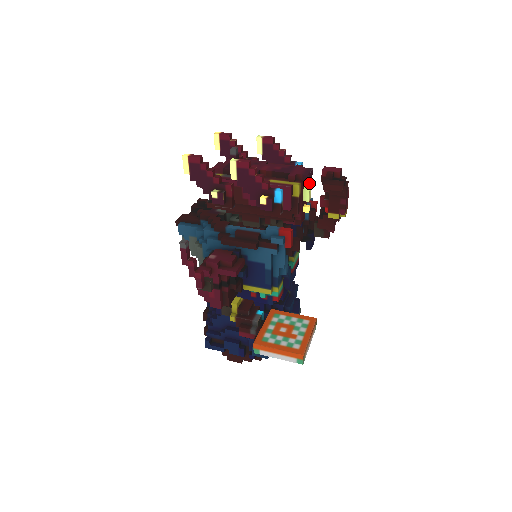
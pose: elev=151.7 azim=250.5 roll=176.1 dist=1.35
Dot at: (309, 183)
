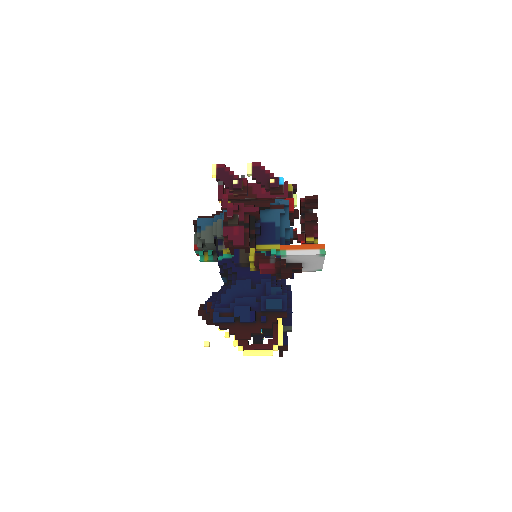
Dot at: (296, 195)
